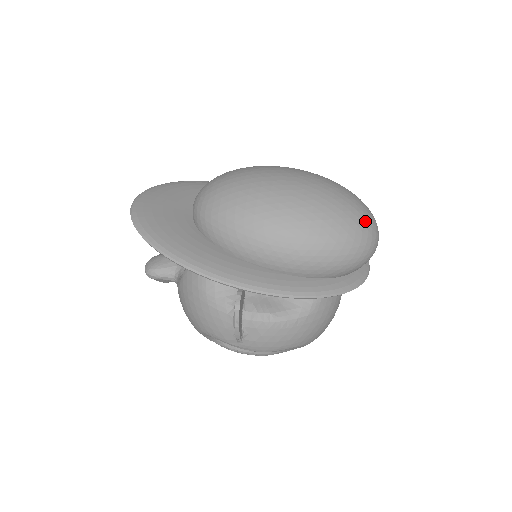
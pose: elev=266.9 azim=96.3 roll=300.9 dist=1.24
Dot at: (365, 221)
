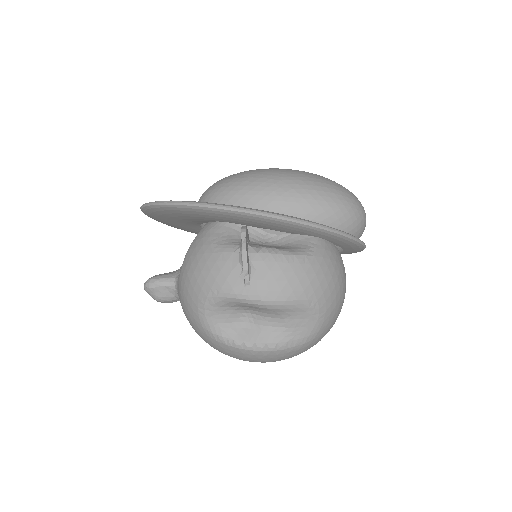
Dot at: occluded
